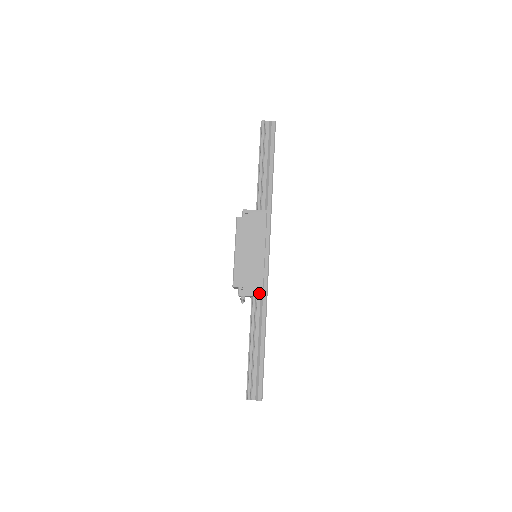
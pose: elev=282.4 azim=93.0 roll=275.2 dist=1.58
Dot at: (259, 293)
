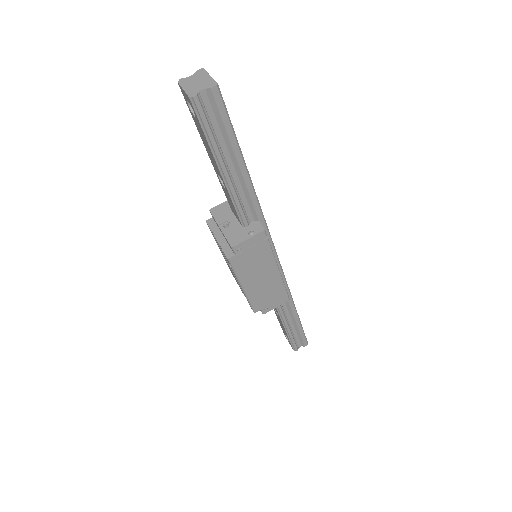
Dot at: (285, 300)
